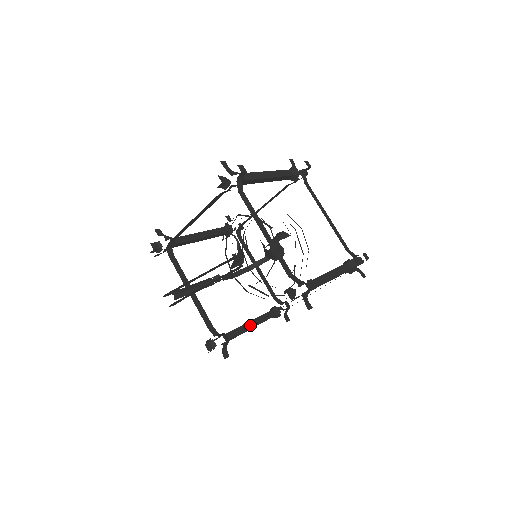
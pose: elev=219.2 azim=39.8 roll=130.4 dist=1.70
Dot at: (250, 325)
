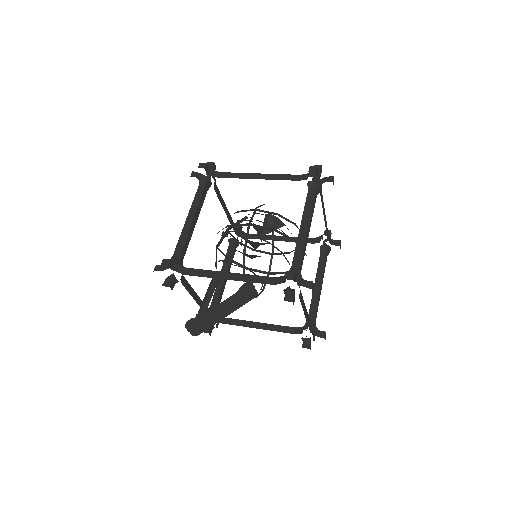
Dot at: (226, 280)
